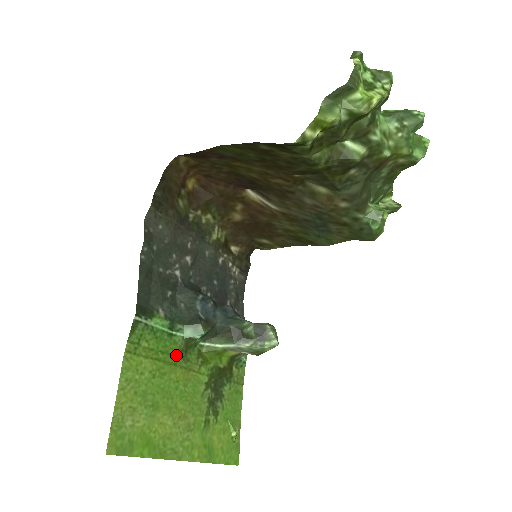
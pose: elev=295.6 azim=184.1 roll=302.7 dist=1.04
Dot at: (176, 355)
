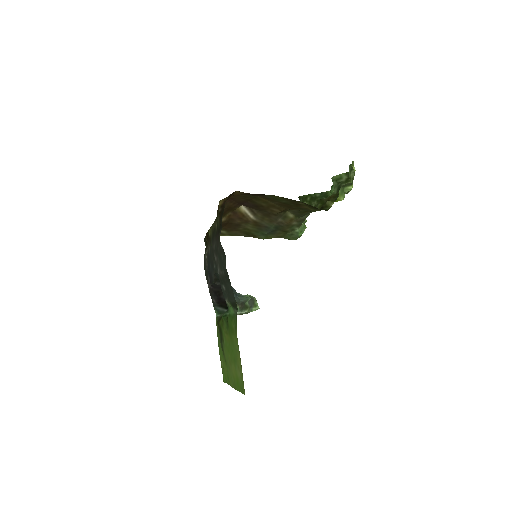
Dot at: (229, 327)
